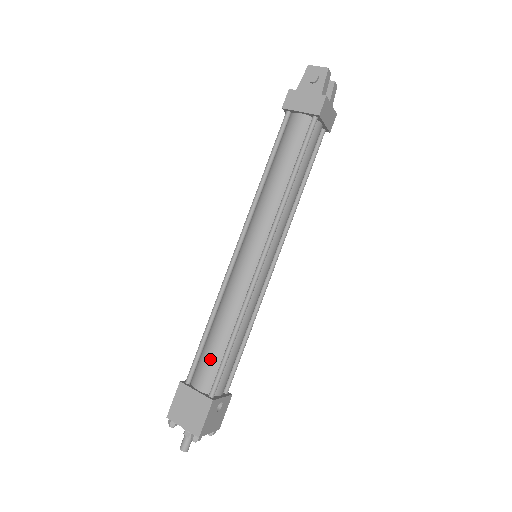
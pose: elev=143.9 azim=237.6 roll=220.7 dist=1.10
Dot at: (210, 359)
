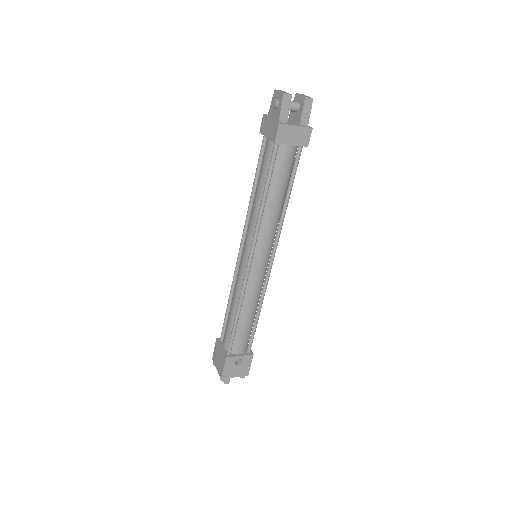
Dot at: (227, 328)
